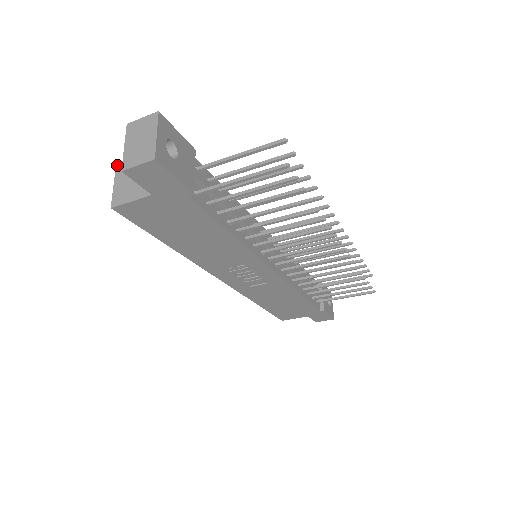
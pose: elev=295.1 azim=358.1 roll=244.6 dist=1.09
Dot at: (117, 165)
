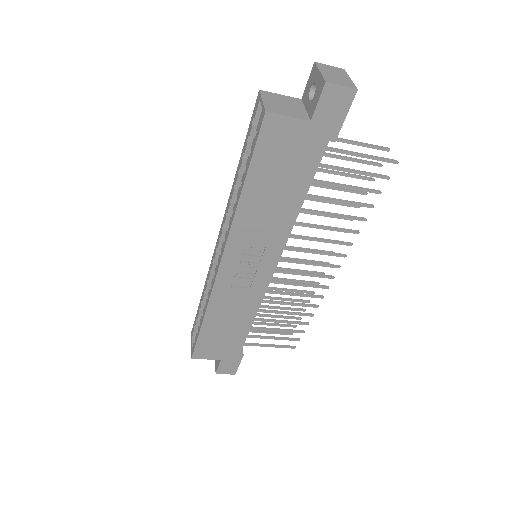
Dot at: (261, 90)
